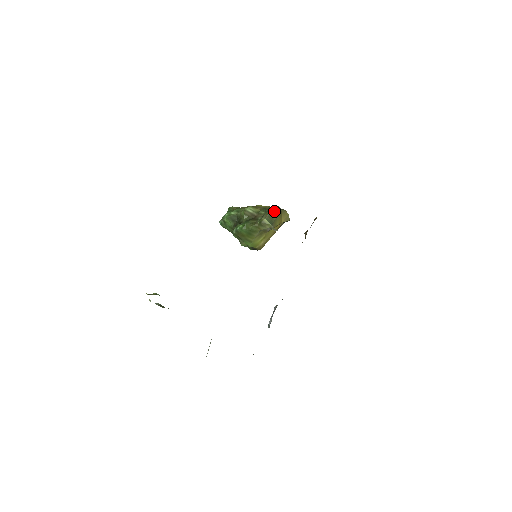
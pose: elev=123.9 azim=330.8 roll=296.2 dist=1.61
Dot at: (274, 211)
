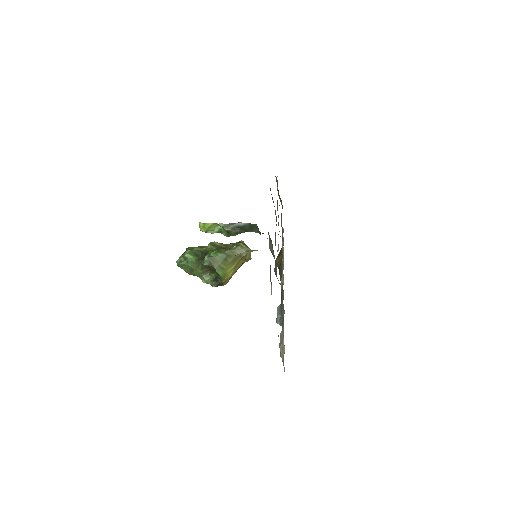
Dot at: (243, 242)
